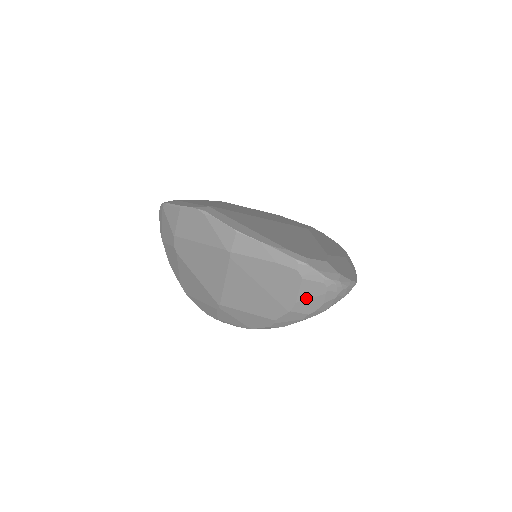
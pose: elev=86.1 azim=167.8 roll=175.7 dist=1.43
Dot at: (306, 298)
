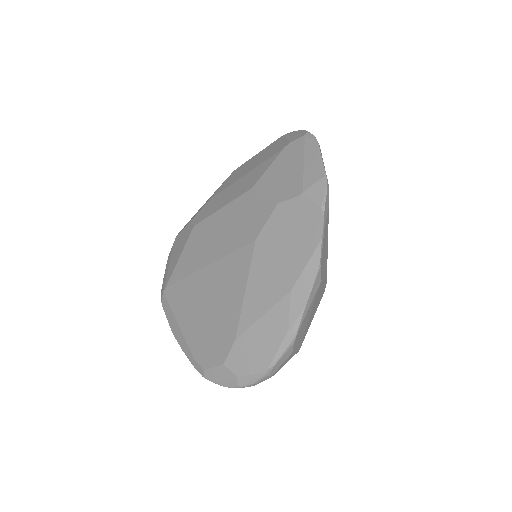
Dot at: occluded
